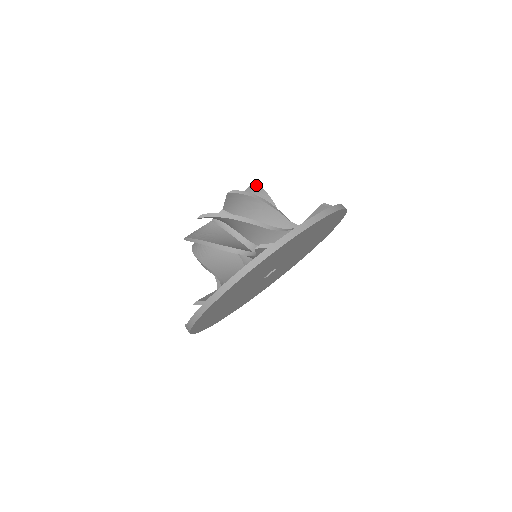
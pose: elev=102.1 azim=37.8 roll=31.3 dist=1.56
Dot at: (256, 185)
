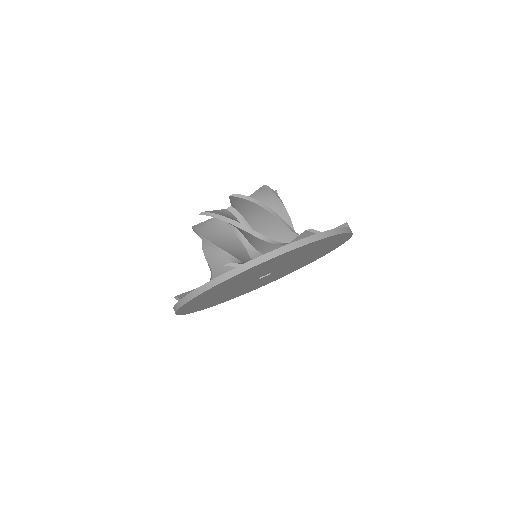
Dot at: occluded
